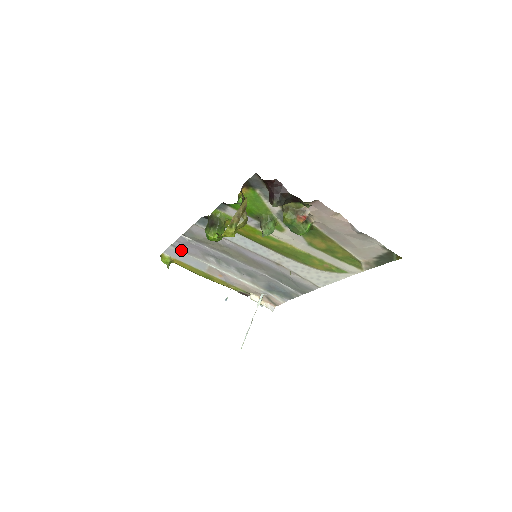
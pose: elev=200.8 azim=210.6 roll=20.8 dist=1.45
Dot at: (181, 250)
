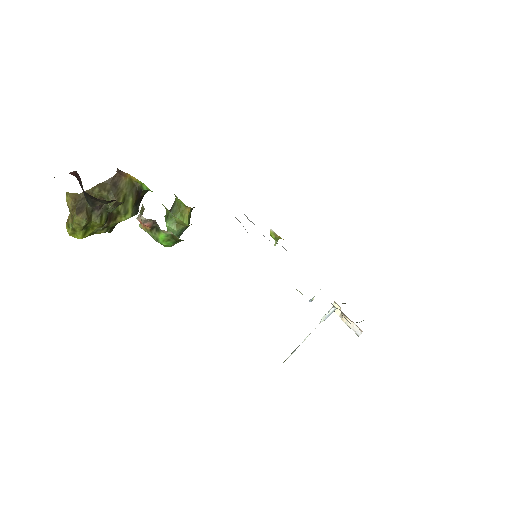
Dot at: occluded
